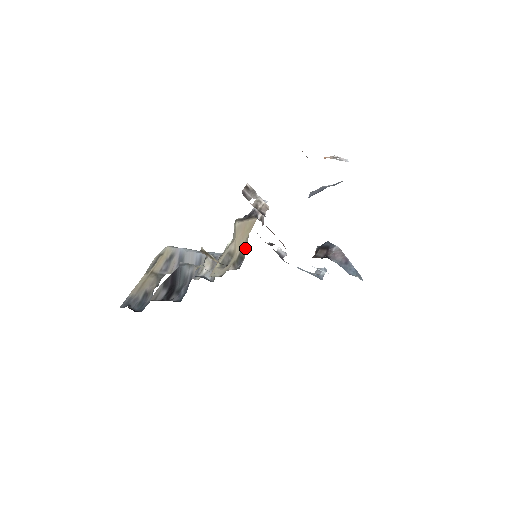
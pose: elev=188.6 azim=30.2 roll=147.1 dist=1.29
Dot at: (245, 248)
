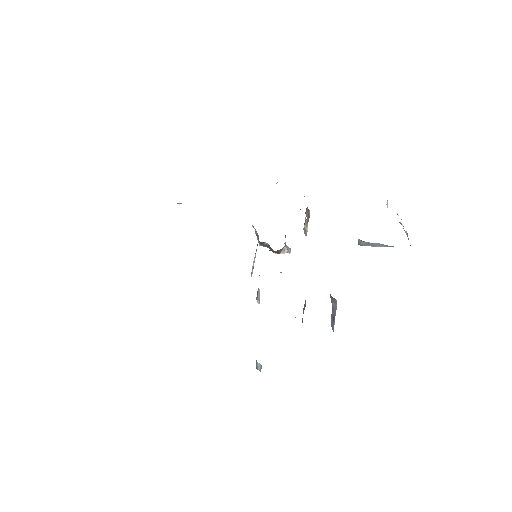
Dot at: occluded
